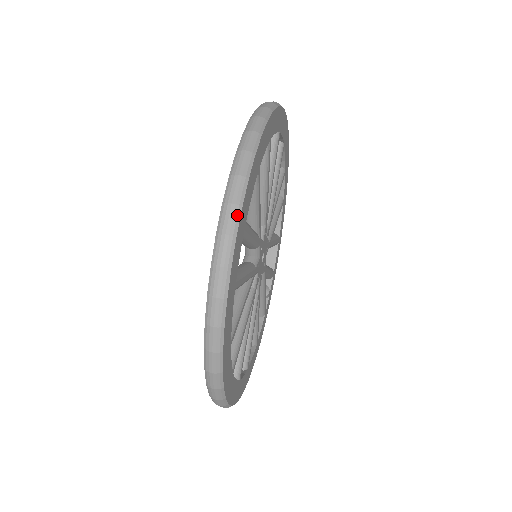
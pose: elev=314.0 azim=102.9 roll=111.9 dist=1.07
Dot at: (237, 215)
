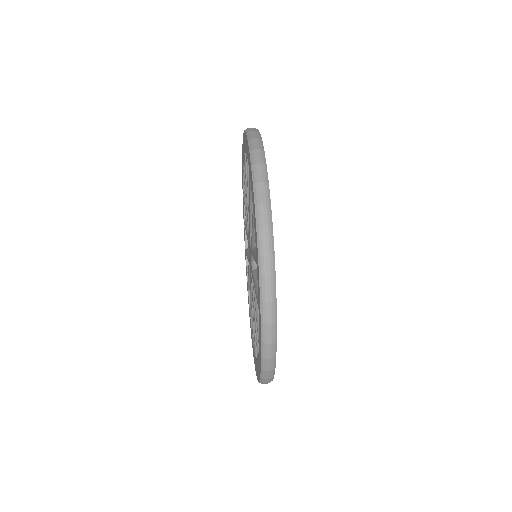
Dot at: (273, 260)
